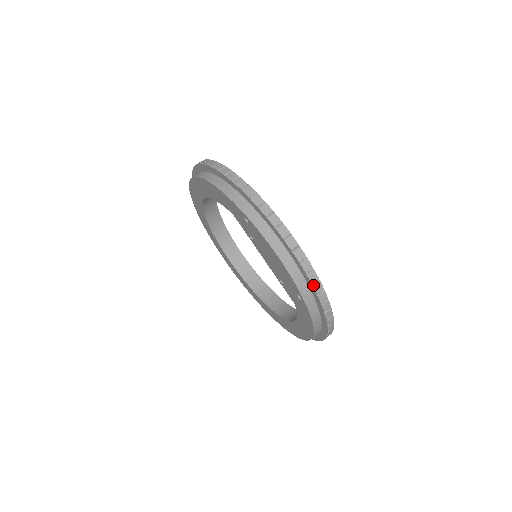
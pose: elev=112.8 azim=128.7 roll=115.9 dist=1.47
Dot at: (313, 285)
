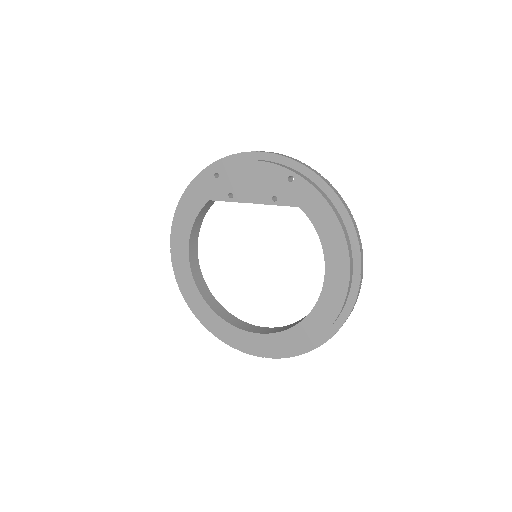
Dot at: (289, 158)
